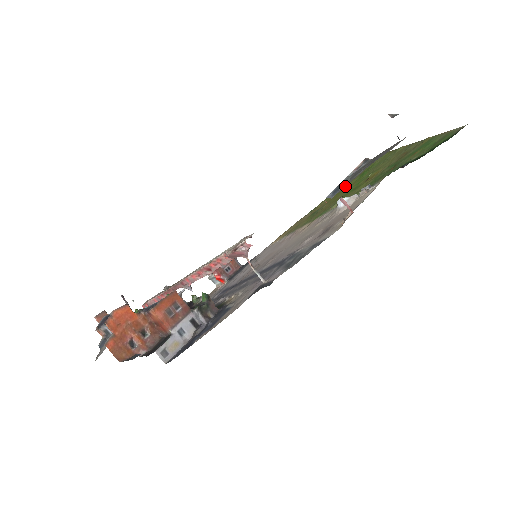
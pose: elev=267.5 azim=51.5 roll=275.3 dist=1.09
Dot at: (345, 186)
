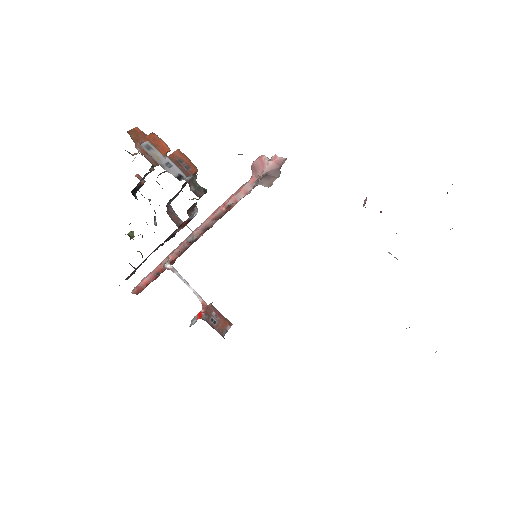
Dot at: occluded
